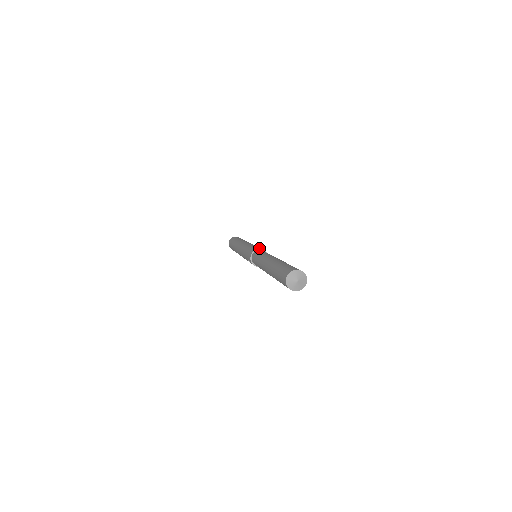
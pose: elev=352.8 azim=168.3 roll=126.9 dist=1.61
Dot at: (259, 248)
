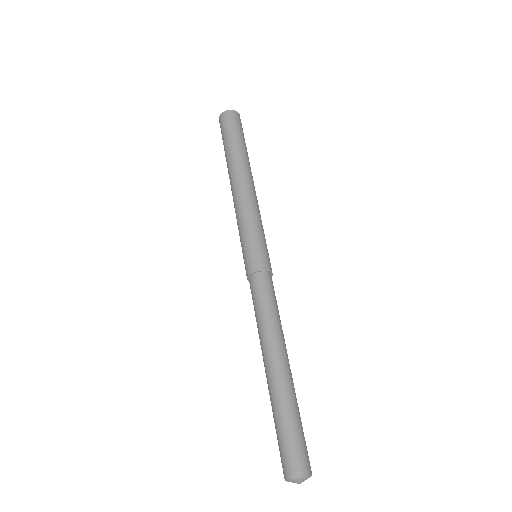
Dot at: (248, 268)
